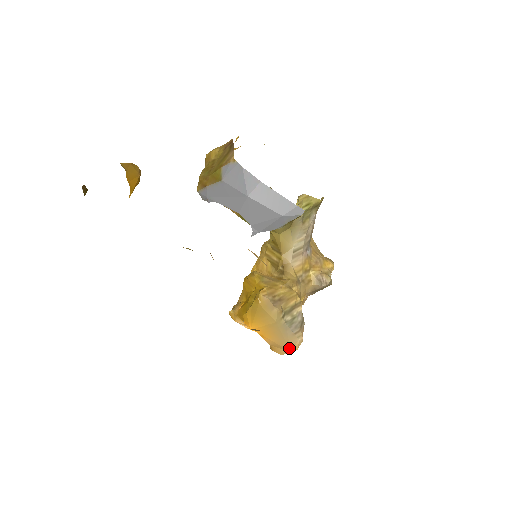
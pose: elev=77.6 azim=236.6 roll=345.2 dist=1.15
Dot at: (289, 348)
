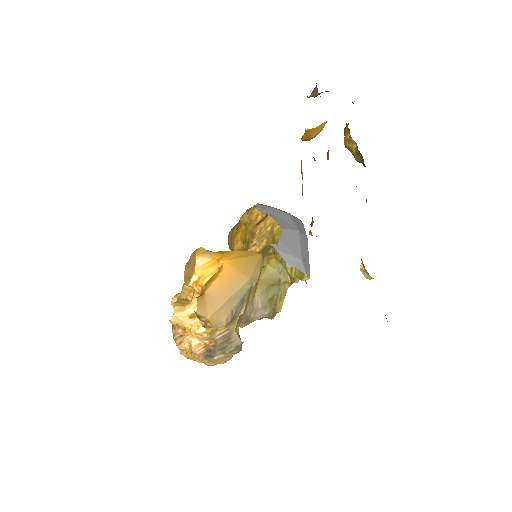
Dot at: (213, 314)
